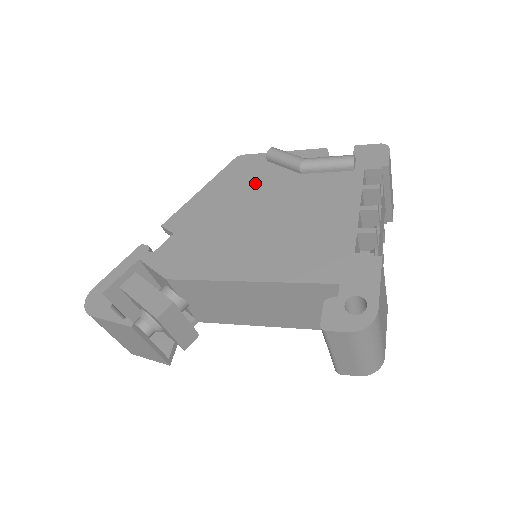
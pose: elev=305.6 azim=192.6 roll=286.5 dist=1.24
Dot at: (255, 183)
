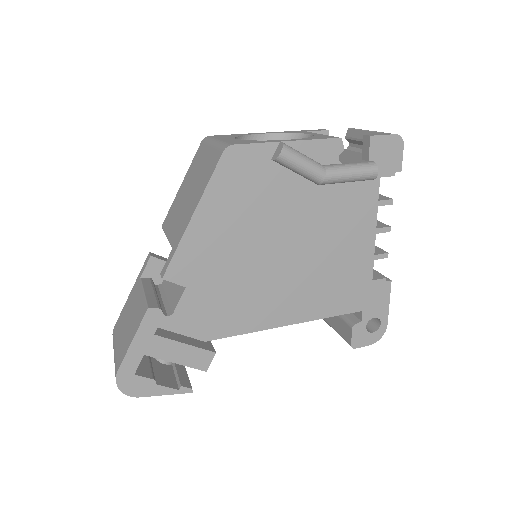
Dot at: (266, 201)
